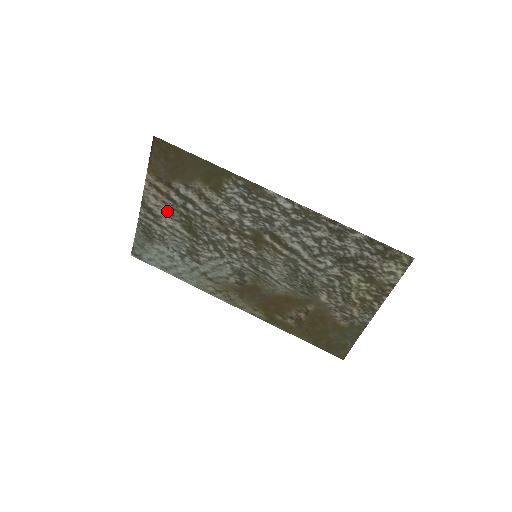
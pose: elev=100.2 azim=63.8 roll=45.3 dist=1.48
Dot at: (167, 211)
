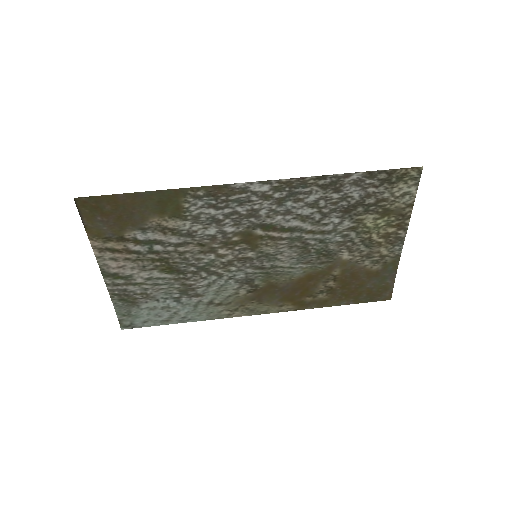
Dot at: (135, 266)
